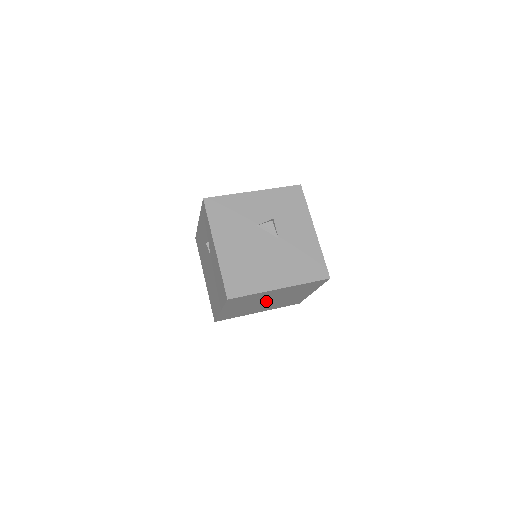
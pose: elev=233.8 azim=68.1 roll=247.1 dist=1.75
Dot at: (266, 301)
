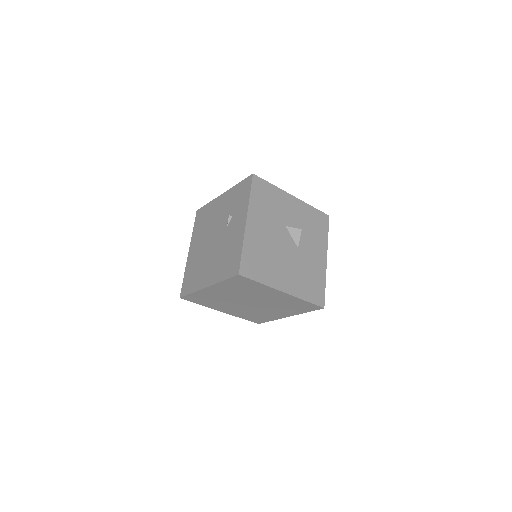
Dot at: (250, 301)
